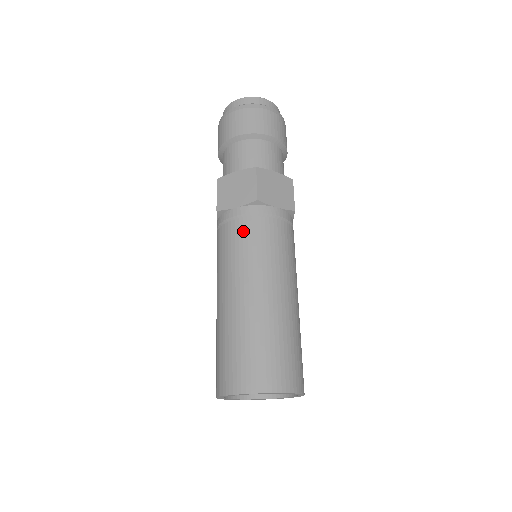
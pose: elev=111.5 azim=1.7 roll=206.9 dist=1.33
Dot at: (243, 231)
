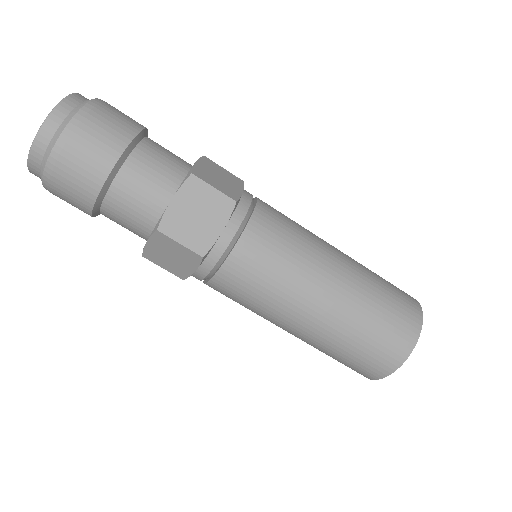
Dot at: (259, 243)
